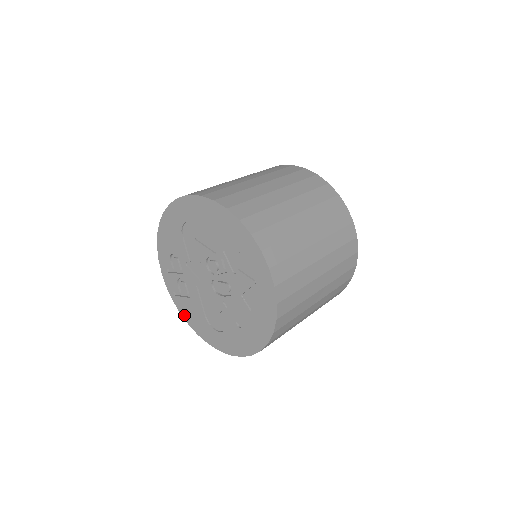
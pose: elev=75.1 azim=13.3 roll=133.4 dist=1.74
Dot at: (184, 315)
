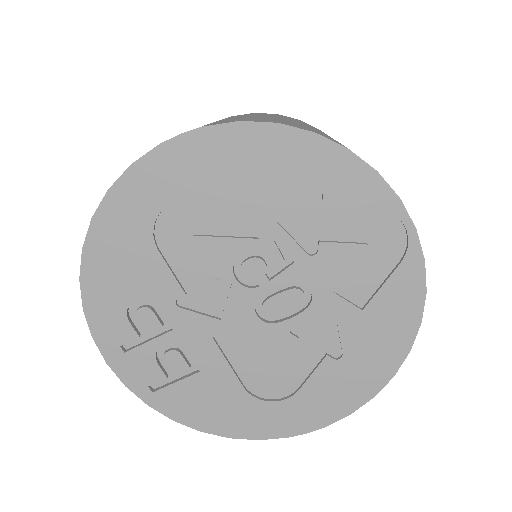
Dot at: (186, 418)
